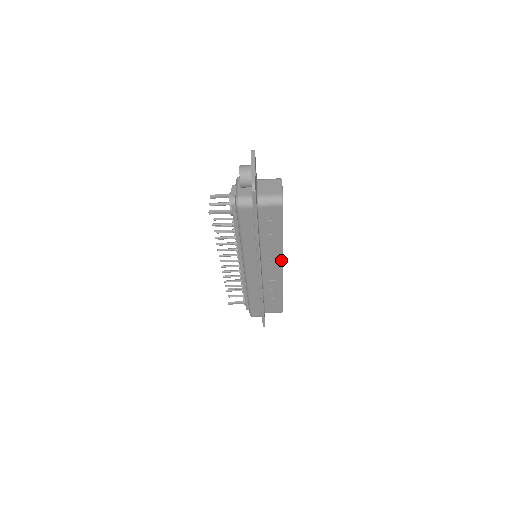
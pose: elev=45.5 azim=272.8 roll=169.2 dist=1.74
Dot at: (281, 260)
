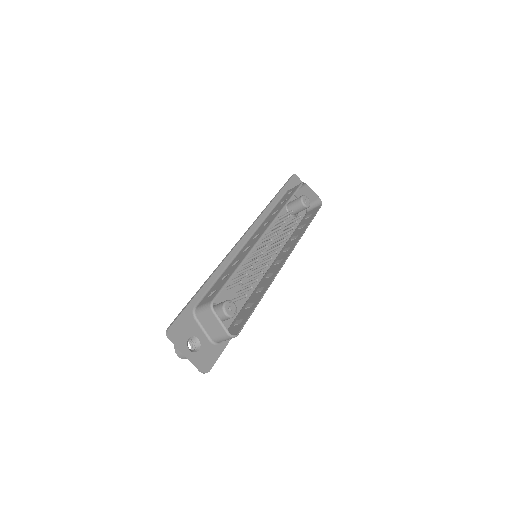
Dot at: (279, 270)
